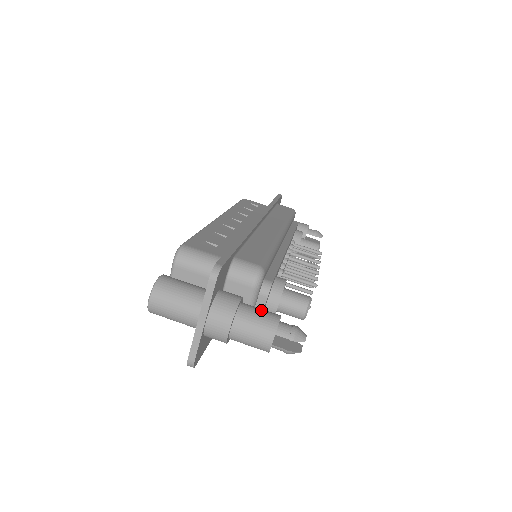
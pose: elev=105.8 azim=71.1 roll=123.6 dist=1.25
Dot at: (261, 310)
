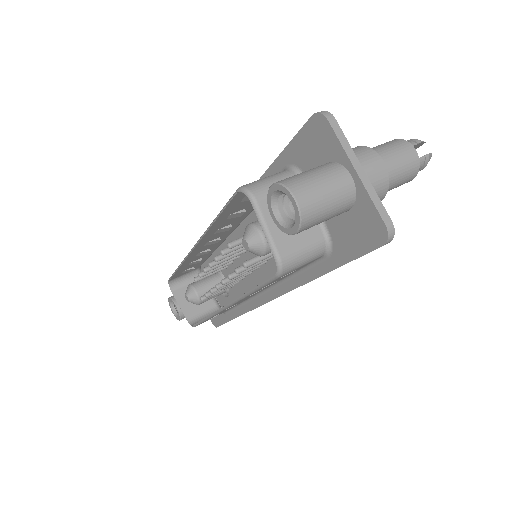
Dot at: occluded
